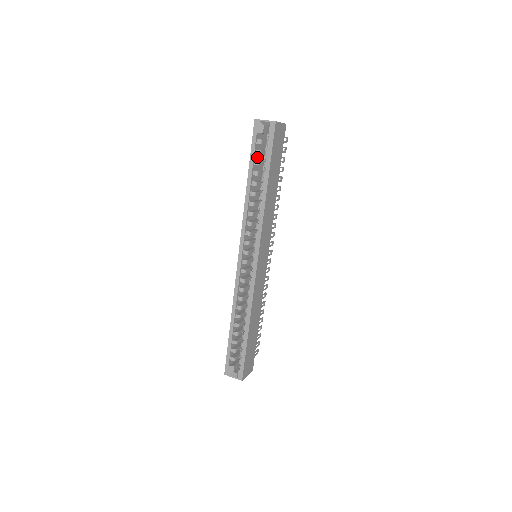
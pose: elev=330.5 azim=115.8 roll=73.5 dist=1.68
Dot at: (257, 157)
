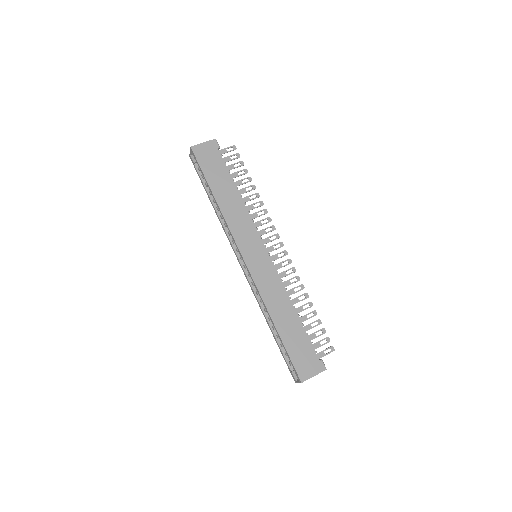
Dot at: occluded
